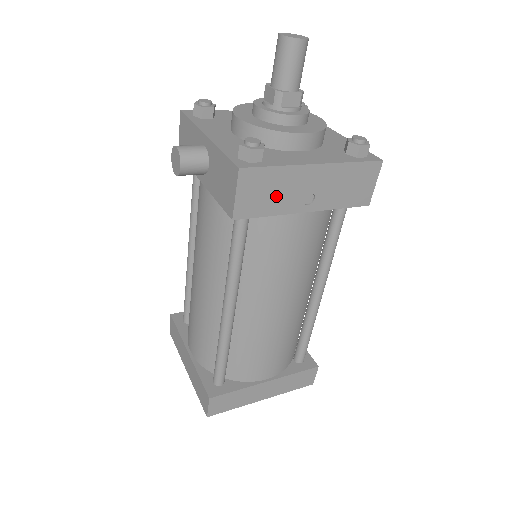
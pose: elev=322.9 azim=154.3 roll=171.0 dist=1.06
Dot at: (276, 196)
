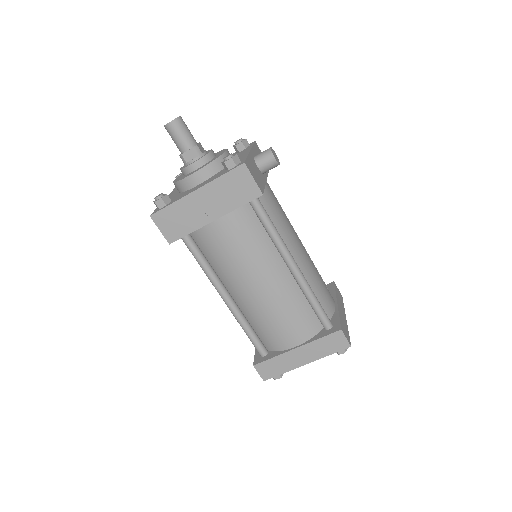
Dot at: (185, 220)
